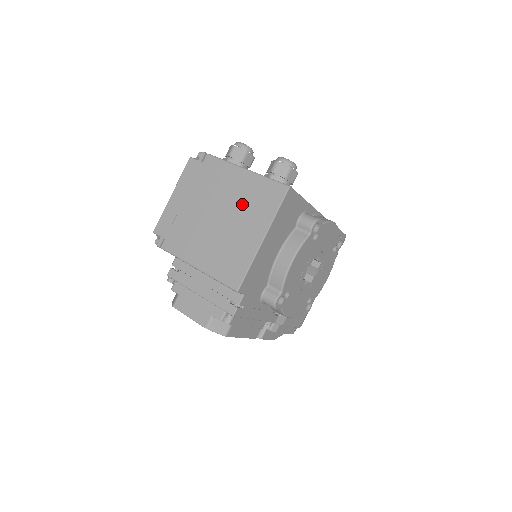
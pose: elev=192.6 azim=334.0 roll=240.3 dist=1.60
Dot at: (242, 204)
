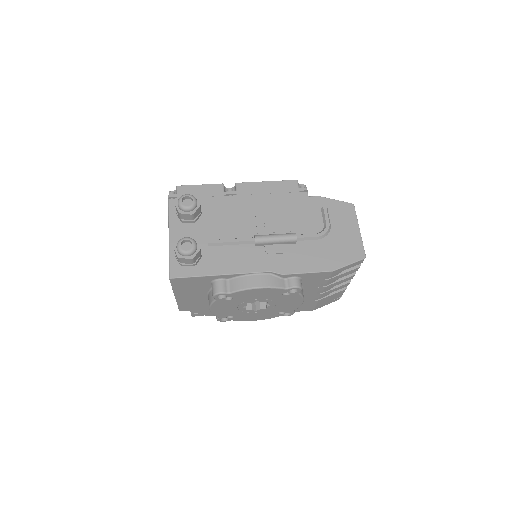
Dot at: occluded
